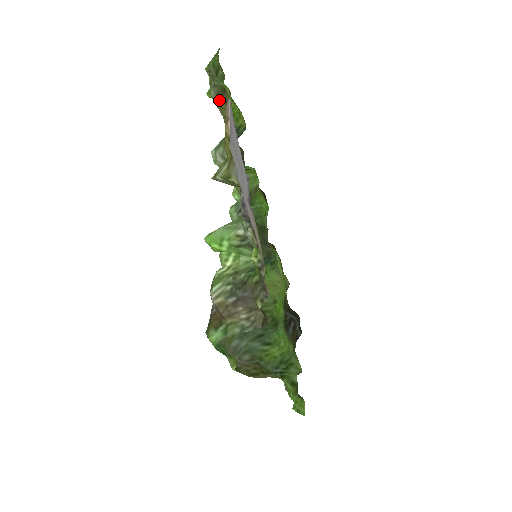
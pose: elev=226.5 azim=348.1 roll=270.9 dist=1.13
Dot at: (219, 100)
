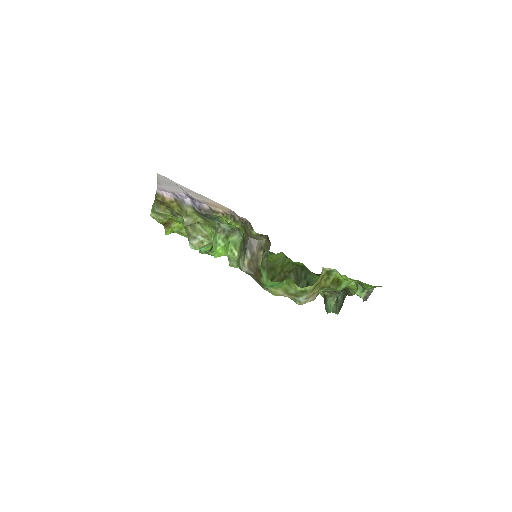
Dot at: (161, 208)
